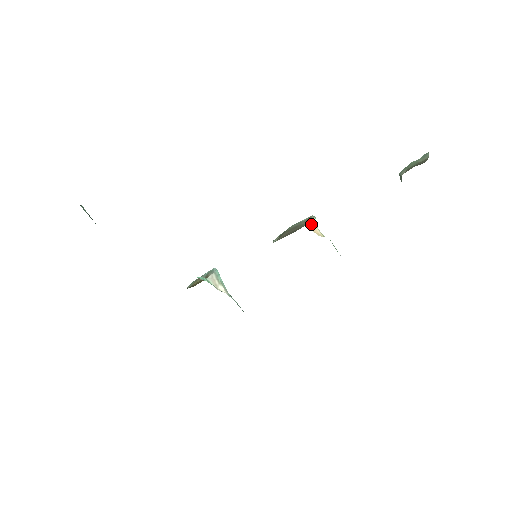
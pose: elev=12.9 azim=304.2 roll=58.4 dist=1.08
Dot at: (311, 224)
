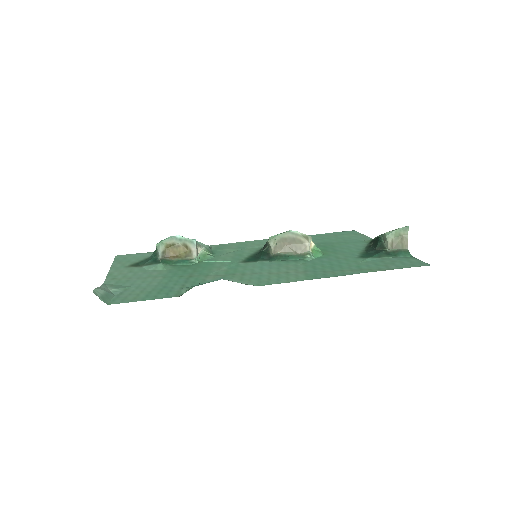
Dot at: (310, 245)
